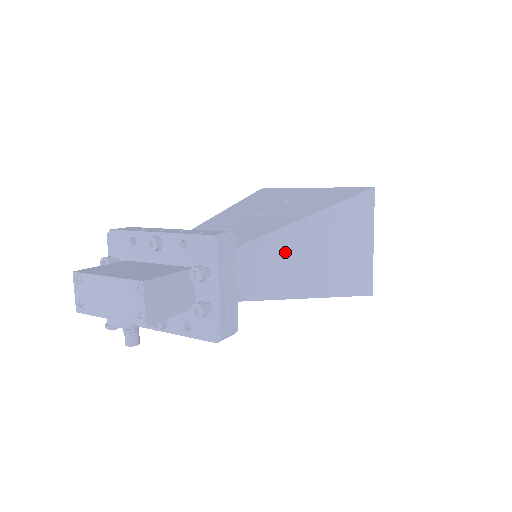
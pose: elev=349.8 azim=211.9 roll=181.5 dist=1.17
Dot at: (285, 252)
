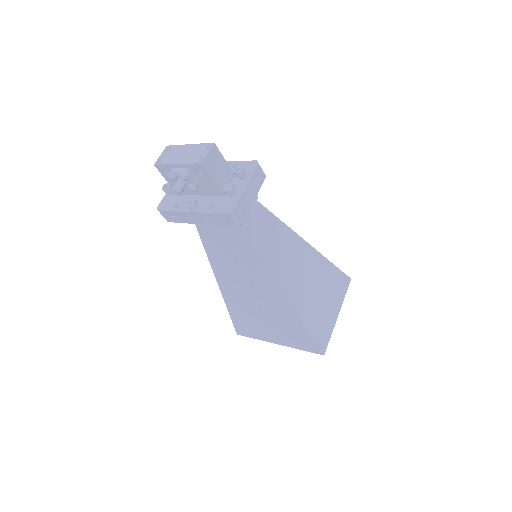
Dot at: (282, 241)
